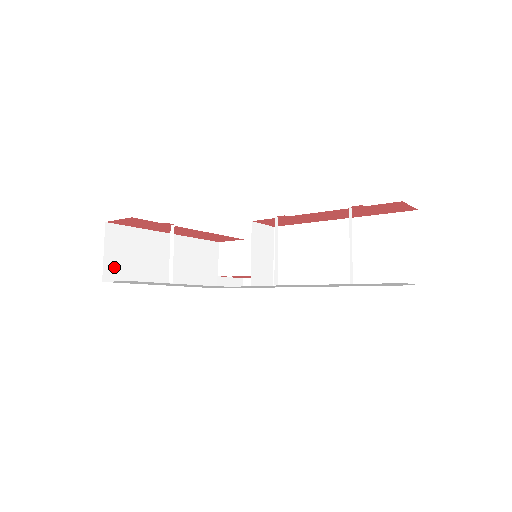
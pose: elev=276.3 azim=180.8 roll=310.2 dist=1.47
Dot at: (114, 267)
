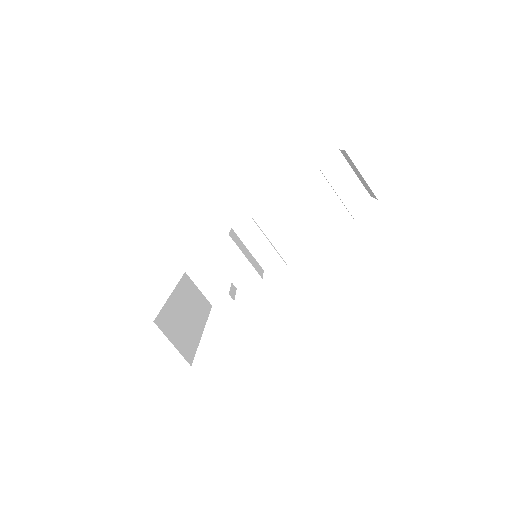
Dot at: (184, 349)
